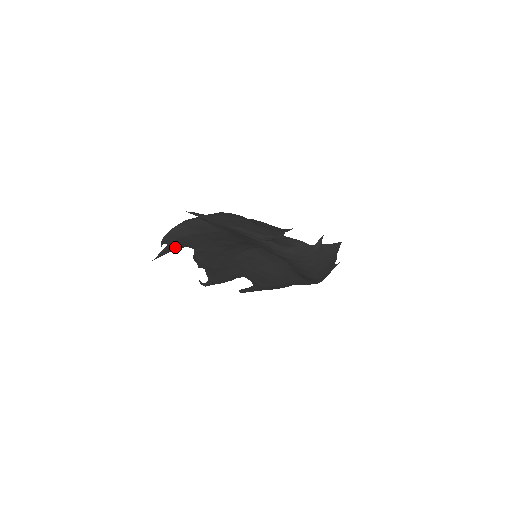
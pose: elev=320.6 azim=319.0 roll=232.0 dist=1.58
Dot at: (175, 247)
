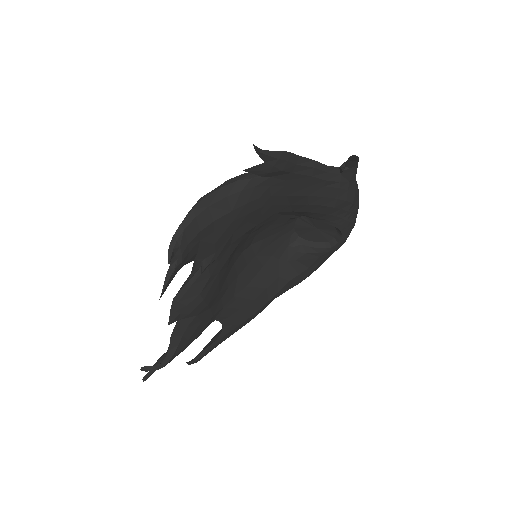
Dot at: (184, 262)
